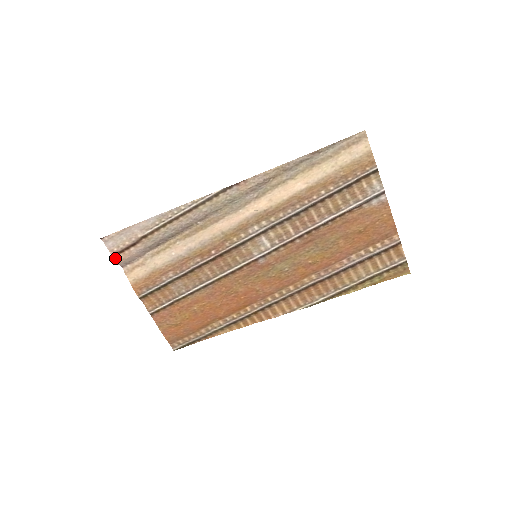
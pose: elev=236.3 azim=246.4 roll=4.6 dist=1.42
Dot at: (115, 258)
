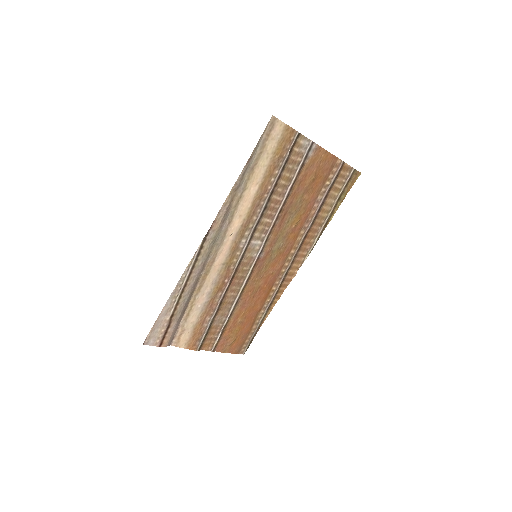
Dot at: (162, 346)
